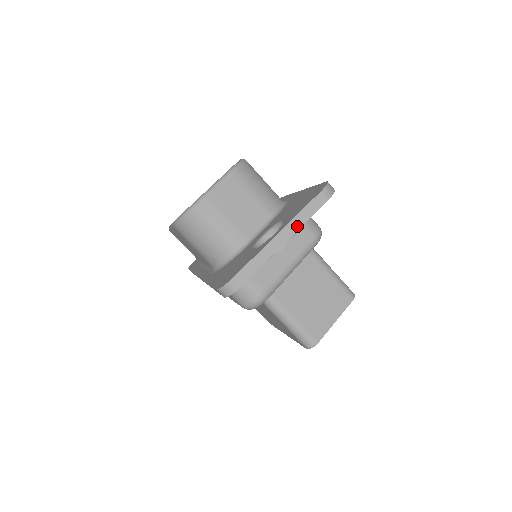
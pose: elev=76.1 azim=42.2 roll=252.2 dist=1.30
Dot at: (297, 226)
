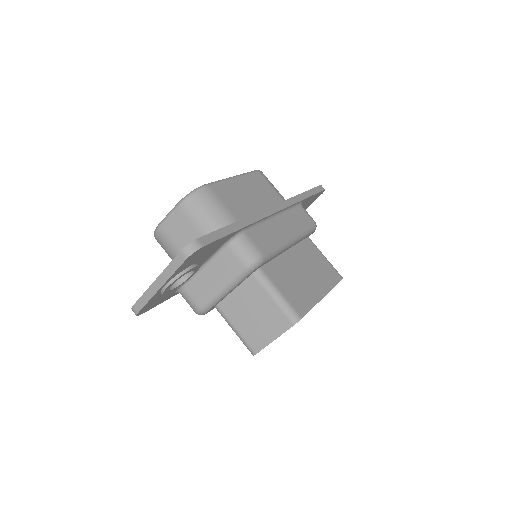
Dot at: (166, 277)
